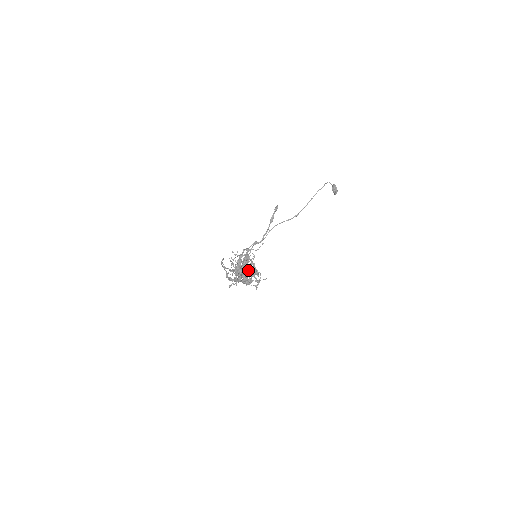
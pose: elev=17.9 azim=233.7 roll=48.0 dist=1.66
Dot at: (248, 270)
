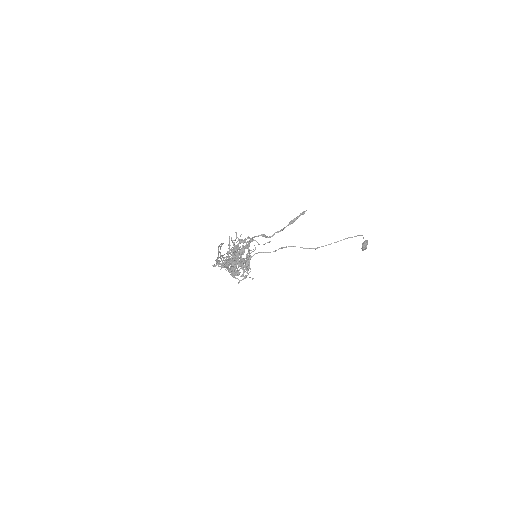
Dot at: (241, 260)
